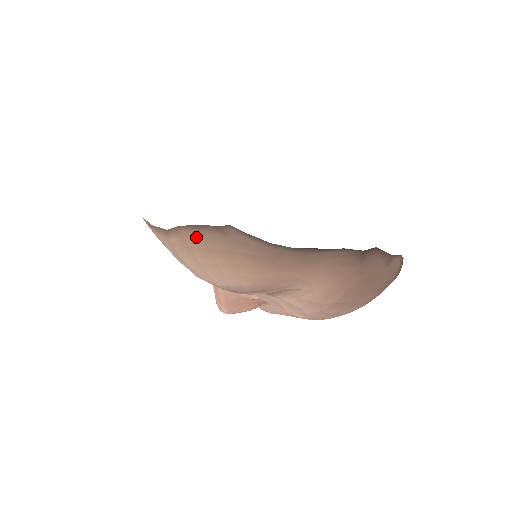
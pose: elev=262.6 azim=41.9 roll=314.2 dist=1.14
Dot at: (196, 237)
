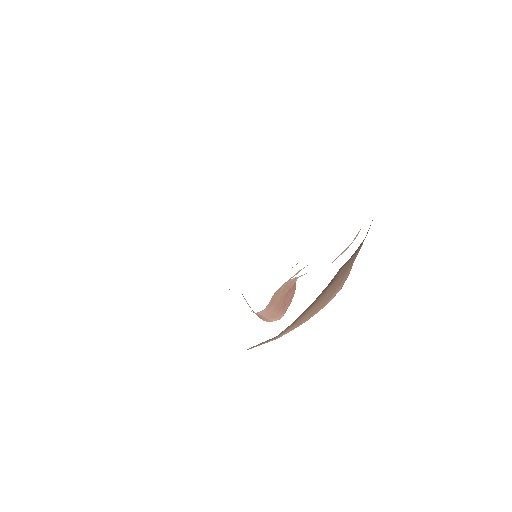
Dot at: (311, 310)
